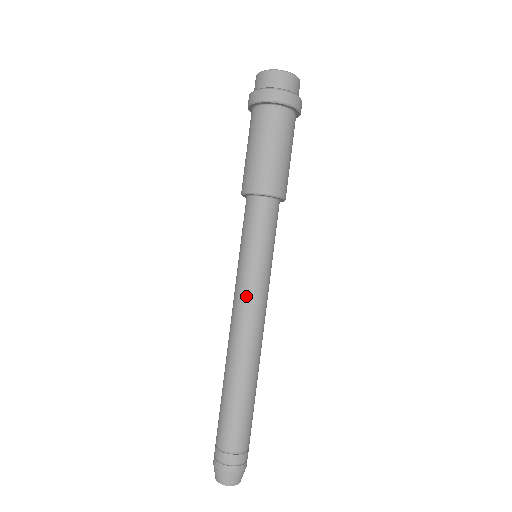
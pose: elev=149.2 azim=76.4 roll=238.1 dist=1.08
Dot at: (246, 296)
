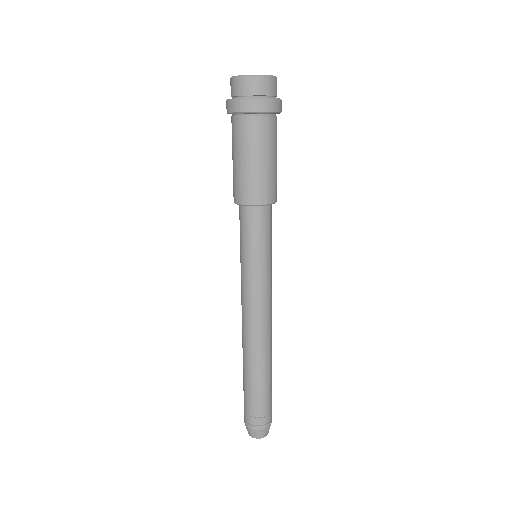
Dot at: (253, 296)
